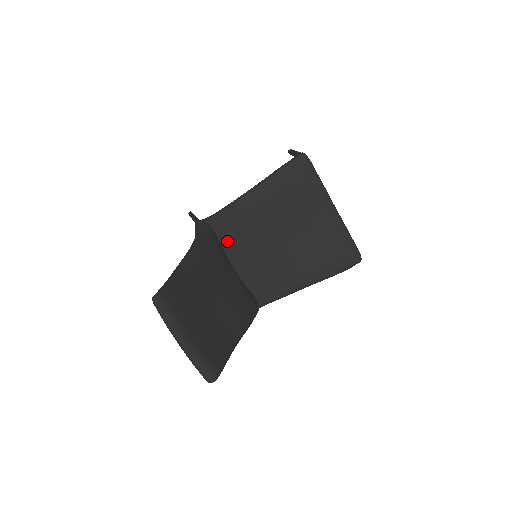
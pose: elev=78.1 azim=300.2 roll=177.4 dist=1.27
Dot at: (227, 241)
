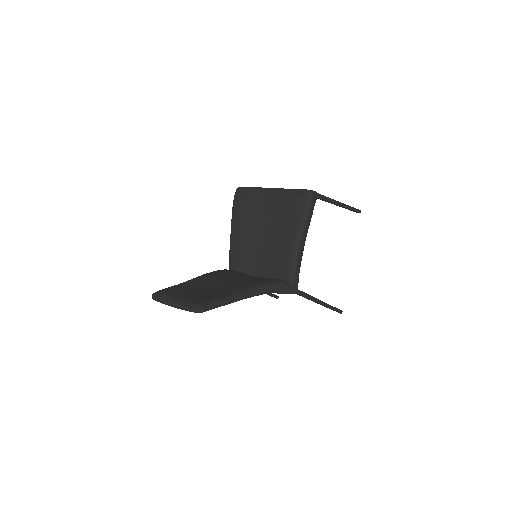
Dot at: (244, 268)
